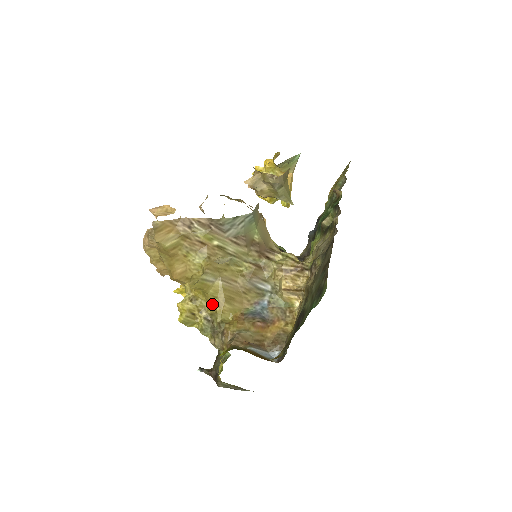
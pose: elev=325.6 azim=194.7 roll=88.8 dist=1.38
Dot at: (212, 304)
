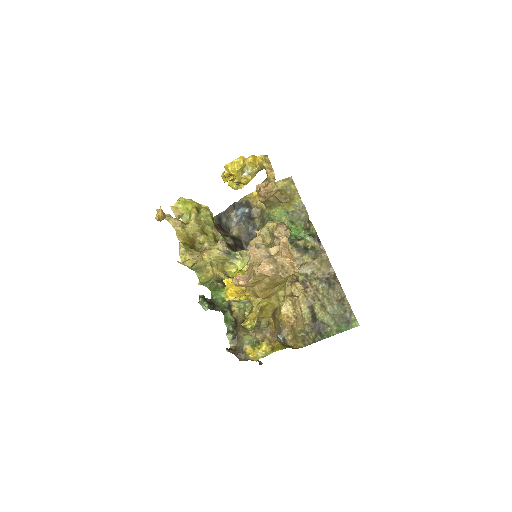
Dot at: (268, 312)
